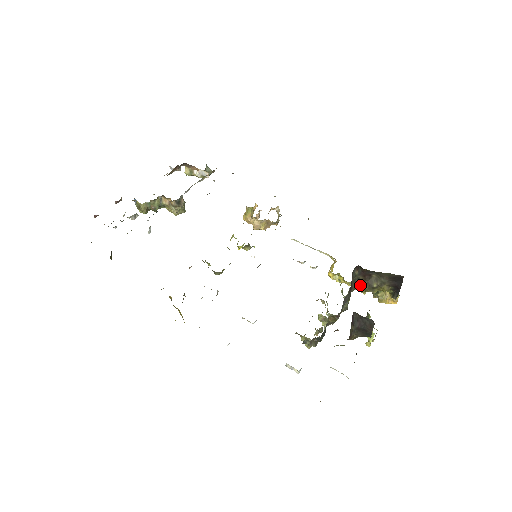
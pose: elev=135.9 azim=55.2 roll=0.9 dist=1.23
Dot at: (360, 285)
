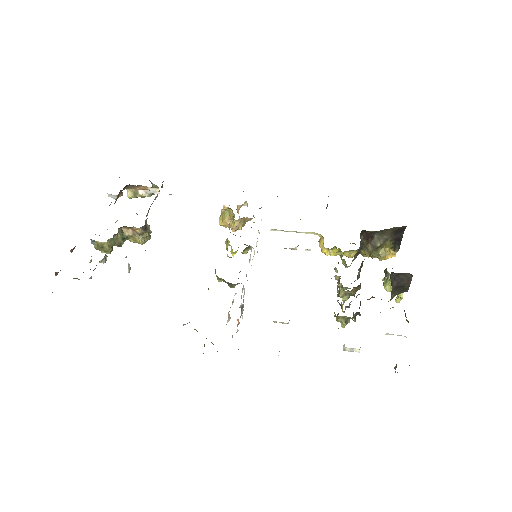
Dot at: (363, 250)
